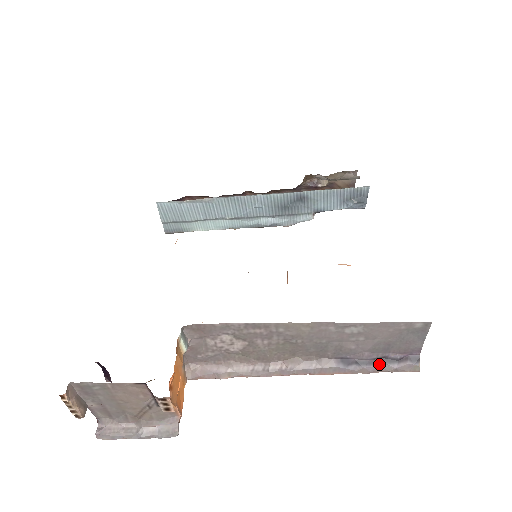
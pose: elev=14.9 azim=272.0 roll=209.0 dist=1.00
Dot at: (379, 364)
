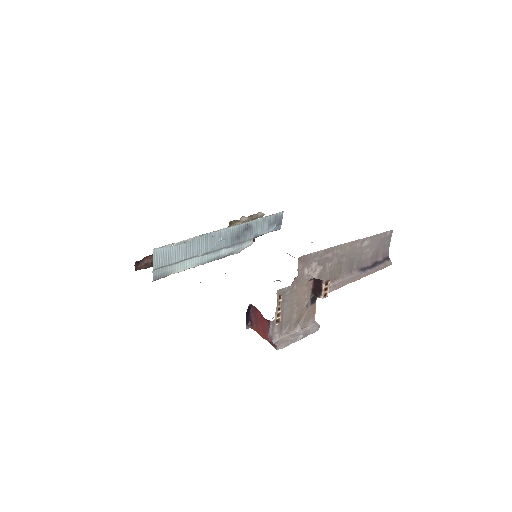
Dot at: (376, 266)
